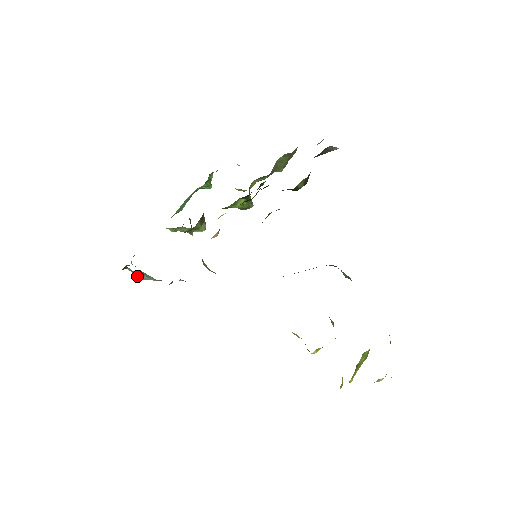
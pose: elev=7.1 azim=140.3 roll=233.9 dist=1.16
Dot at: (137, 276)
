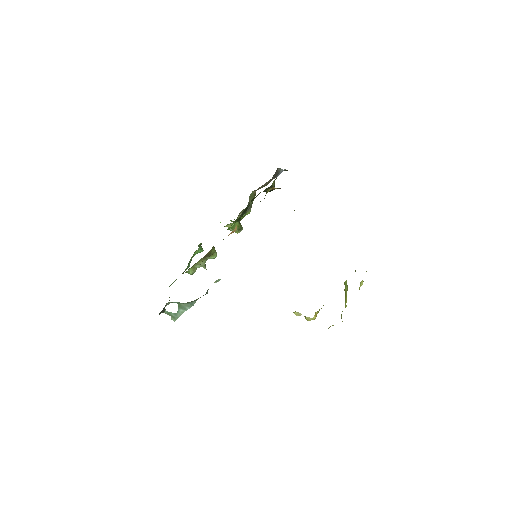
Dot at: (172, 318)
